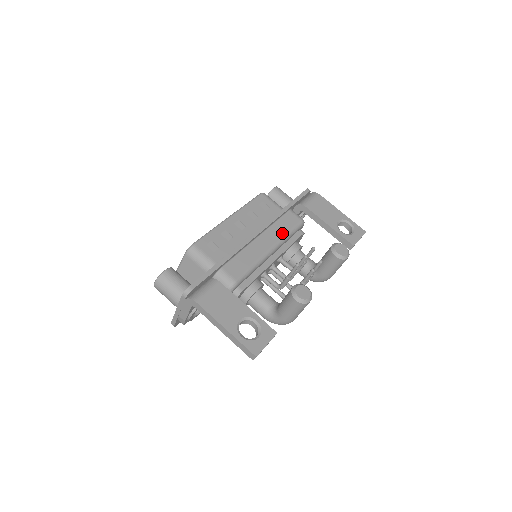
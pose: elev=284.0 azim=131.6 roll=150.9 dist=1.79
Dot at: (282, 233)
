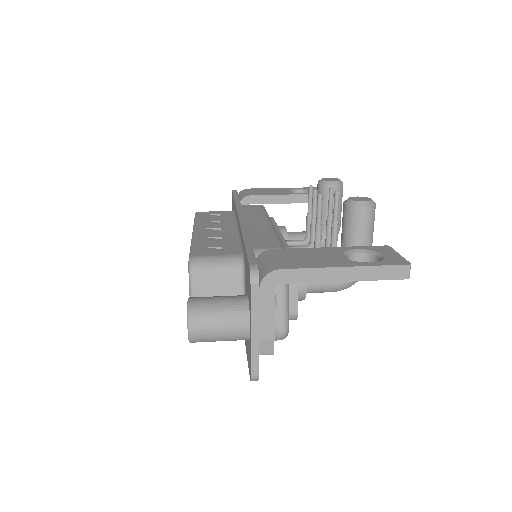
Dot at: (260, 214)
